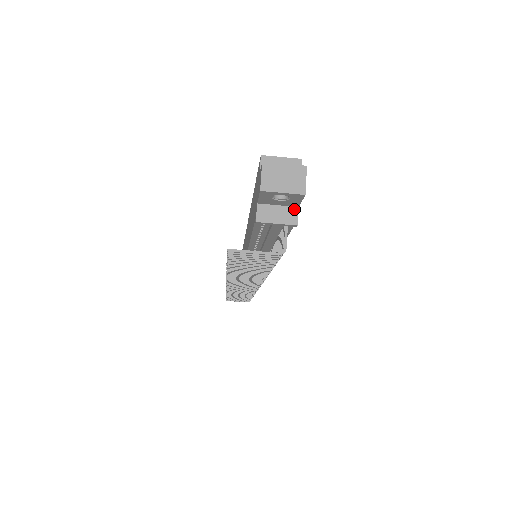
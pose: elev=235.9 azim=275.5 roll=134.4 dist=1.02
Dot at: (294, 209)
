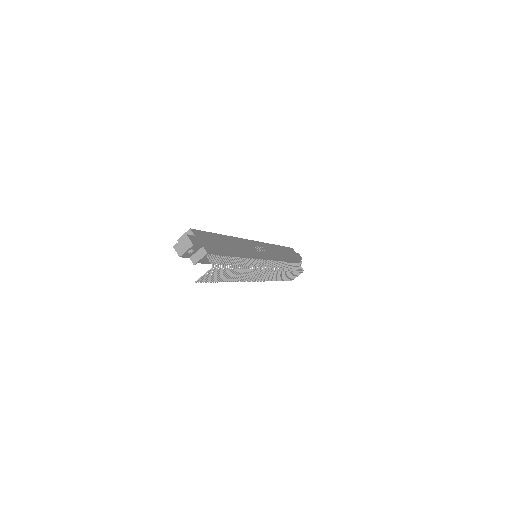
Dot at: (202, 248)
